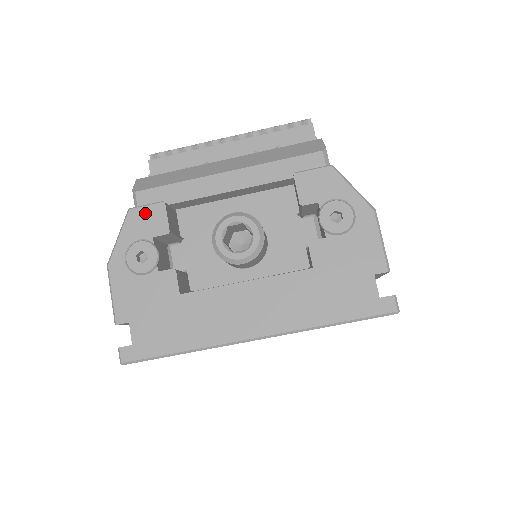
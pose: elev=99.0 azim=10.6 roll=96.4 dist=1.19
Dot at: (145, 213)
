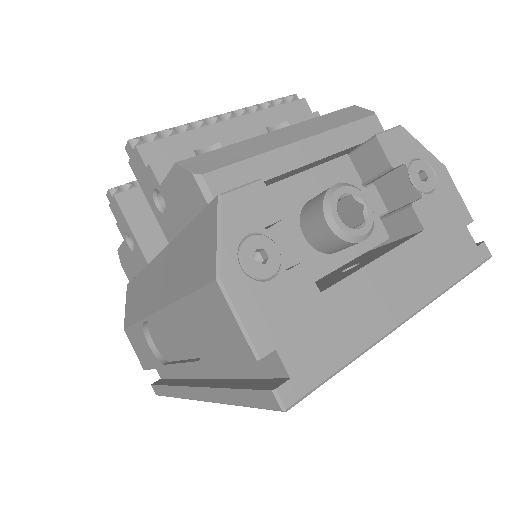
Dot at: (244, 197)
